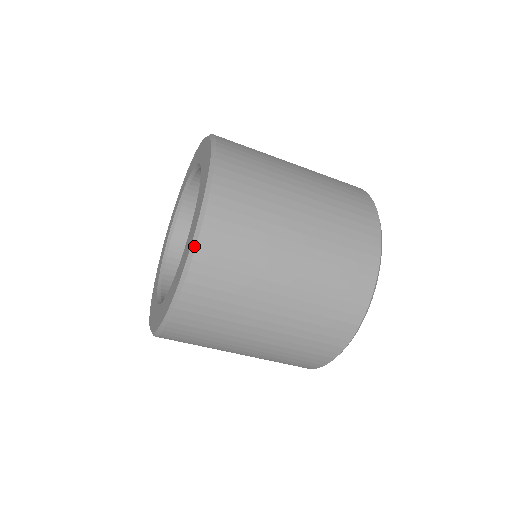
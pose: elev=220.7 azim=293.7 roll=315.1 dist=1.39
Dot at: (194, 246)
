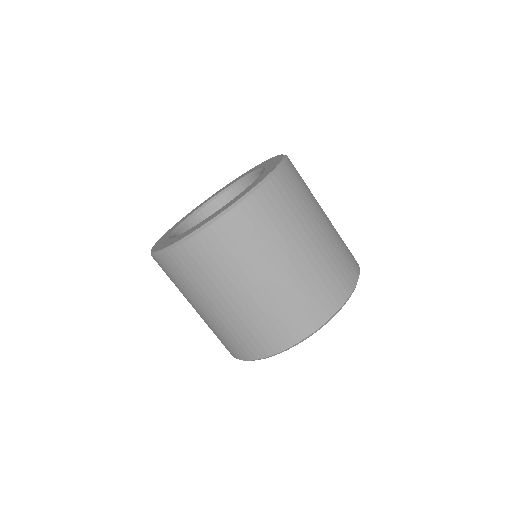
Dot at: (189, 237)
